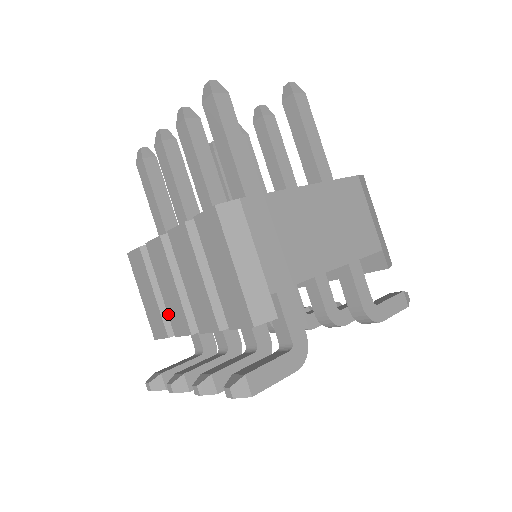
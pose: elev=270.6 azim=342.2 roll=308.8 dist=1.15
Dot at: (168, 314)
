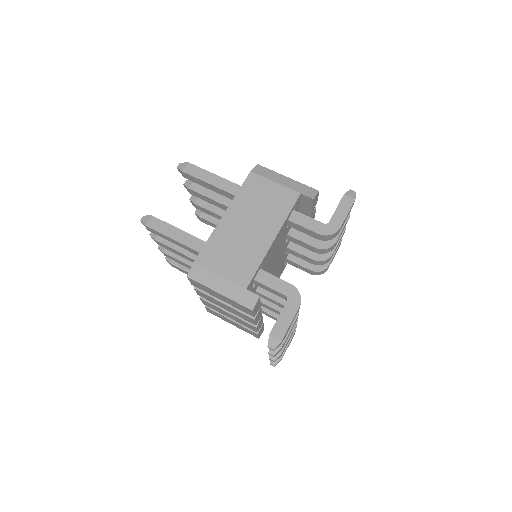
Dot at: (244, 325)
